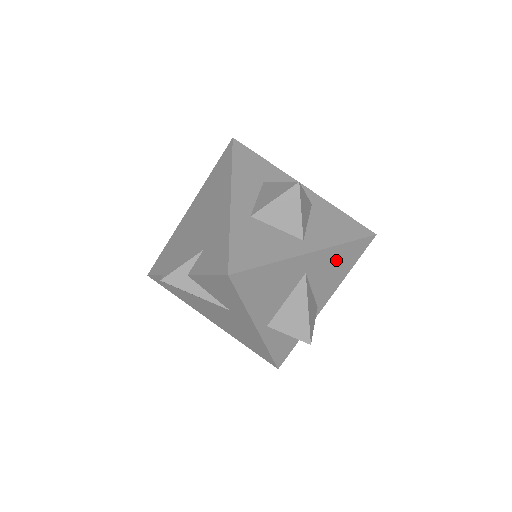
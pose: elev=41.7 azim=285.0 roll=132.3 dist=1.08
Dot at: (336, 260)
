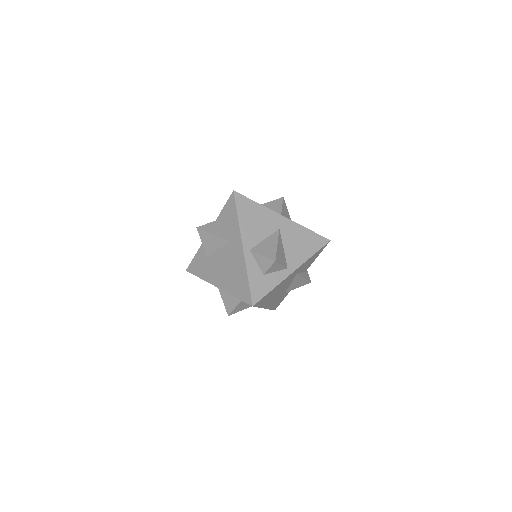
Dot at: (301, 237)
